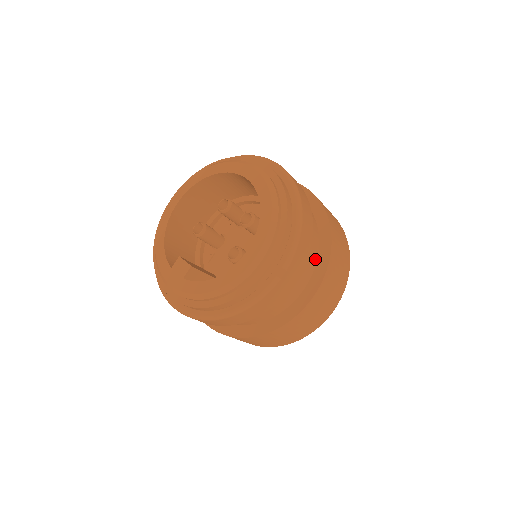
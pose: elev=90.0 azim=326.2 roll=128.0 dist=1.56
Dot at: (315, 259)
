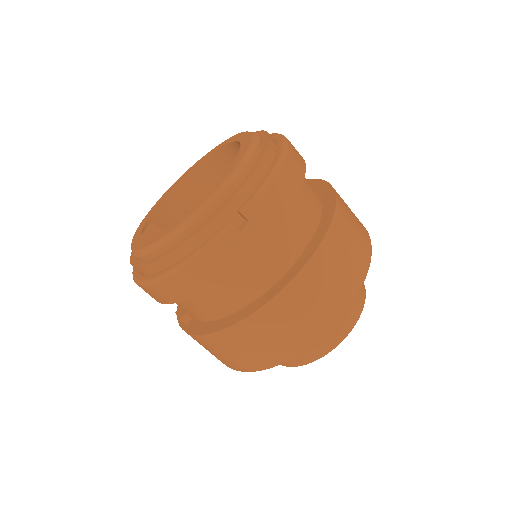
Dot at: (307, 238)
